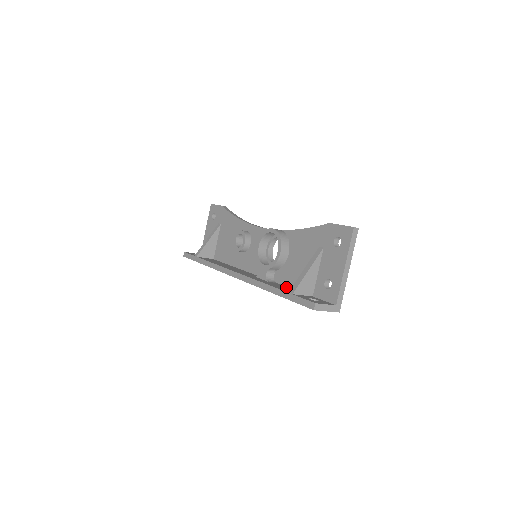
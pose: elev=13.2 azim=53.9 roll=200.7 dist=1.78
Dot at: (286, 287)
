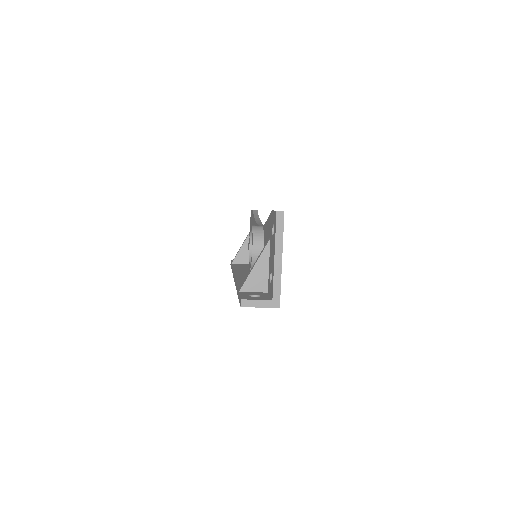
Dot at: occluded
